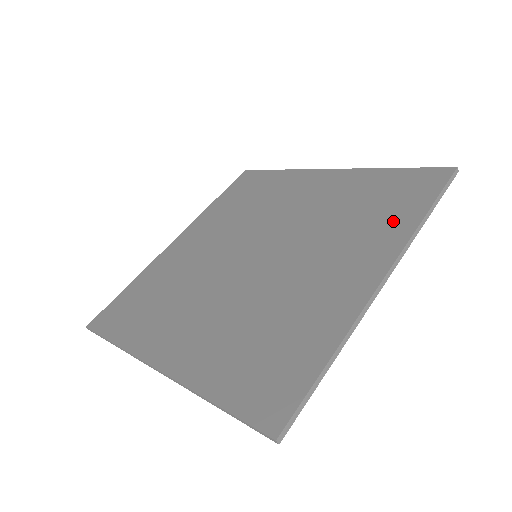
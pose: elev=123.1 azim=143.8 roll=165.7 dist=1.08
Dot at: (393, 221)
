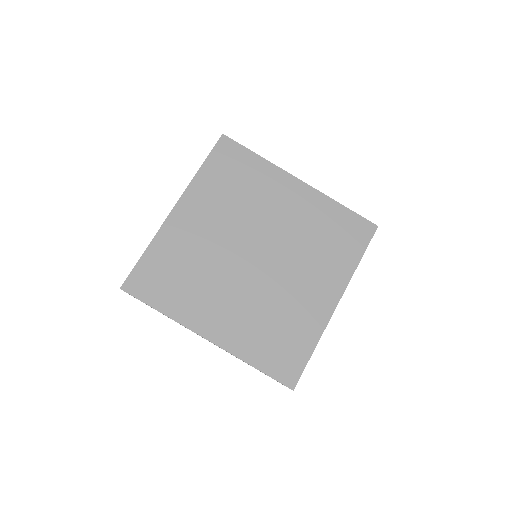
Dot at: (343, 260)
